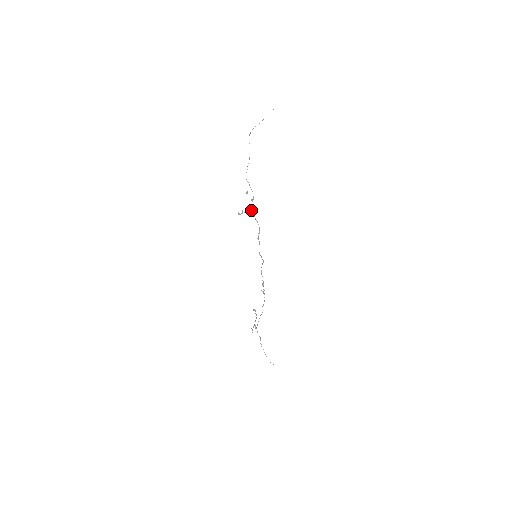
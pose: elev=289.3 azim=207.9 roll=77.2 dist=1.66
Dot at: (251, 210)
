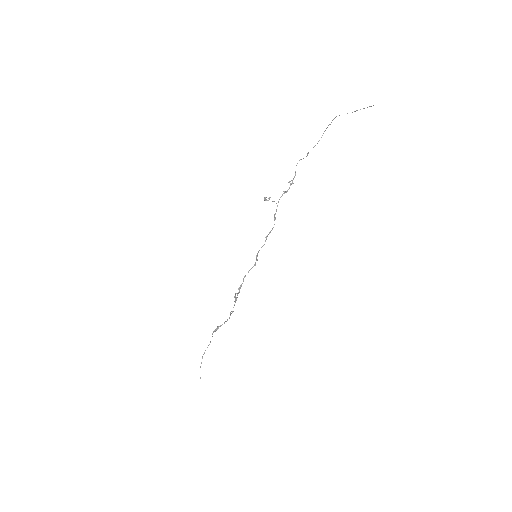
Dot at: occluded
